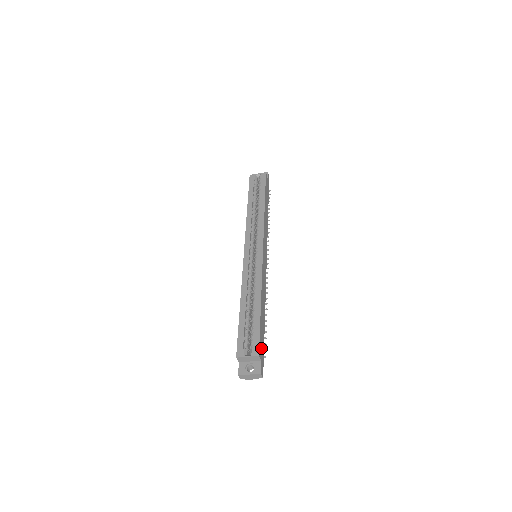
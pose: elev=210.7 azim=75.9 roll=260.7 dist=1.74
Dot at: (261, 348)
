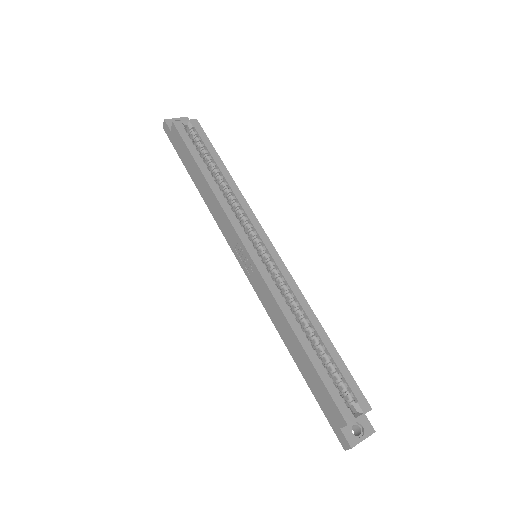
Dot at: occluded
